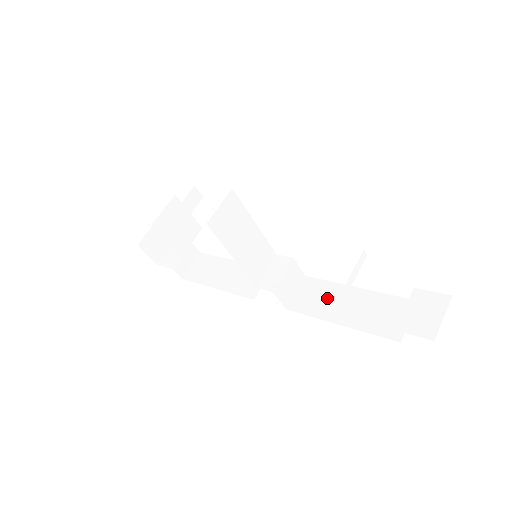
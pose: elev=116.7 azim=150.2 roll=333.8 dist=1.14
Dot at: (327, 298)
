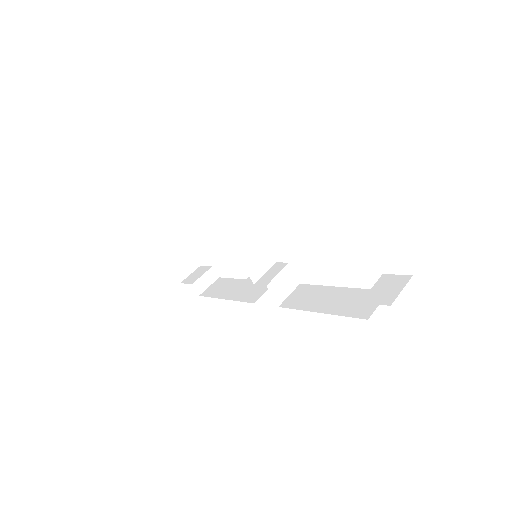
Dot at: (314, 296)
